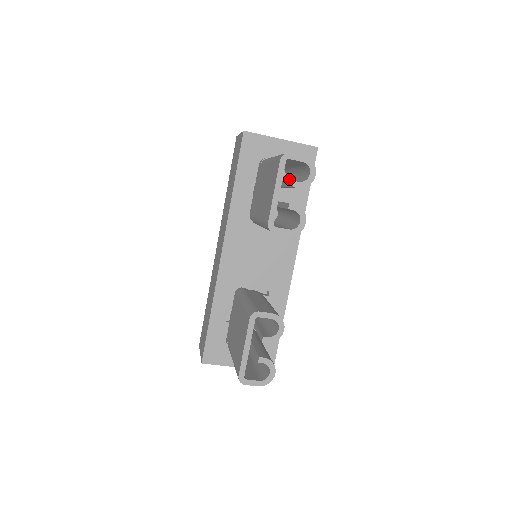
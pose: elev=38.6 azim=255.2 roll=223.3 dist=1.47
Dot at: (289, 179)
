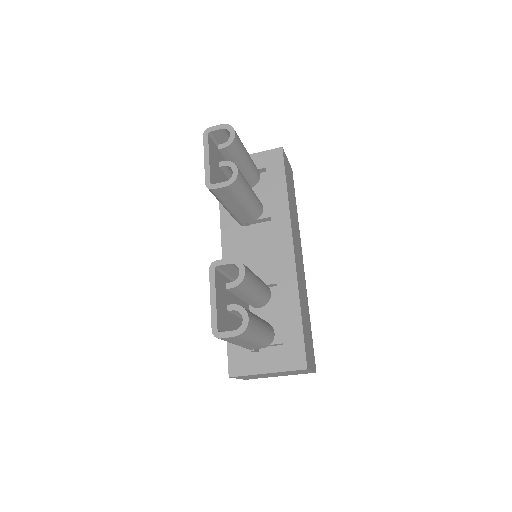
Dot at: occluded
